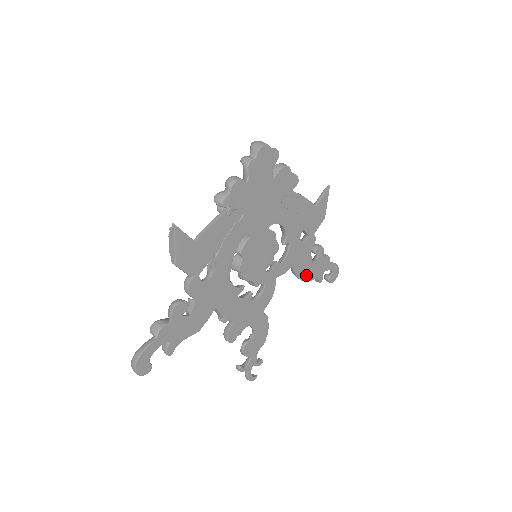
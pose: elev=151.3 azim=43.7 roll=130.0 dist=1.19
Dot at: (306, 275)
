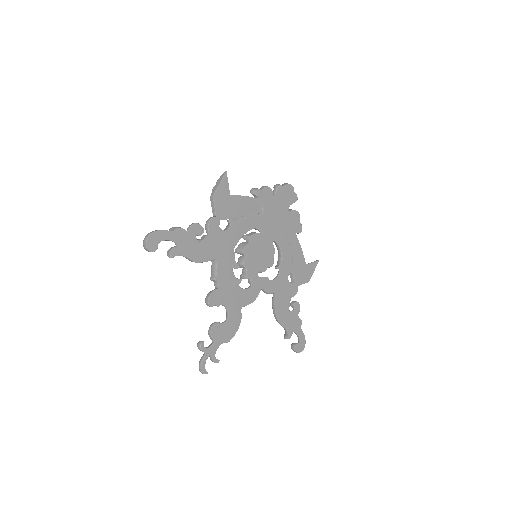
Dot at: (281, 316)
